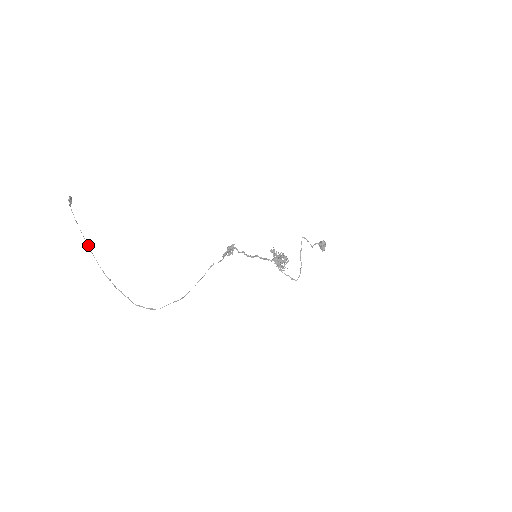
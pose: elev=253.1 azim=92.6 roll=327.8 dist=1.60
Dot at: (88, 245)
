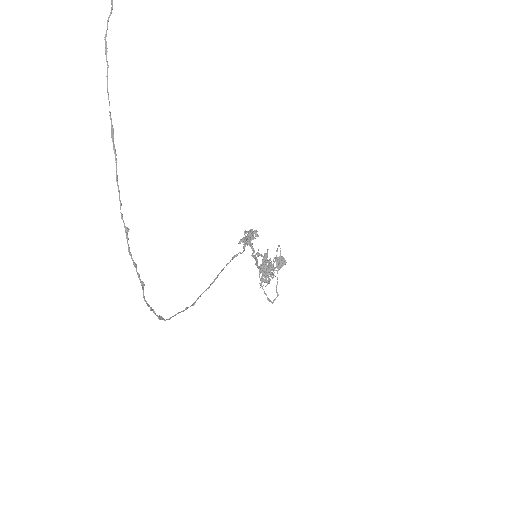
Dot at: (111, 119)
